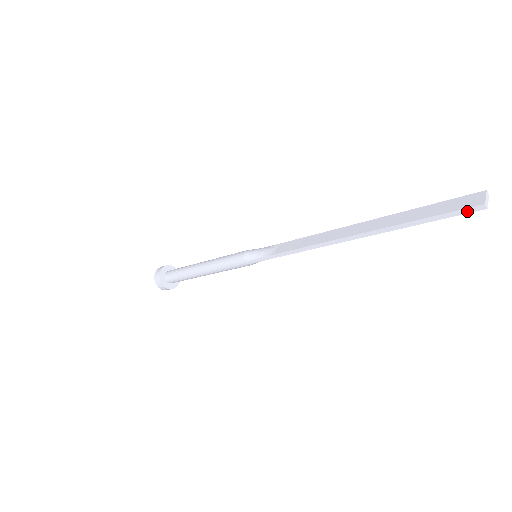
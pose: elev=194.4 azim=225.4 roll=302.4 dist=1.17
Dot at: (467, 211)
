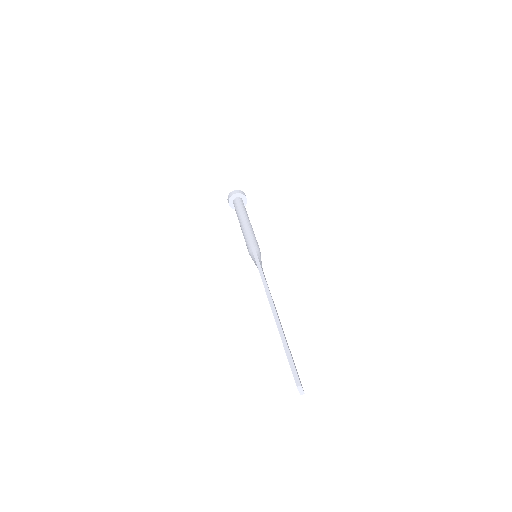
Dot at: occluded
